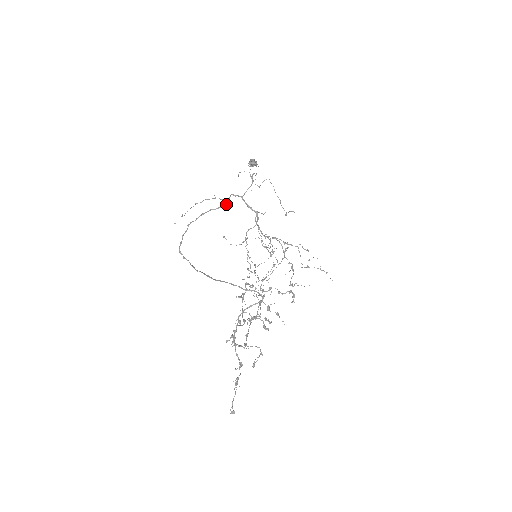
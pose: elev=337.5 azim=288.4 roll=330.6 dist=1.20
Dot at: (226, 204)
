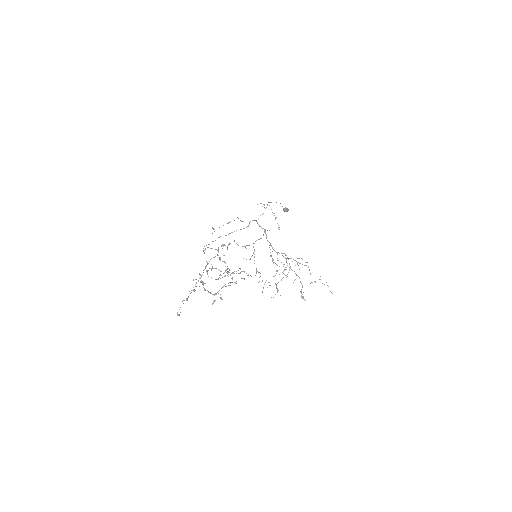
Dot at: (247, 226)
